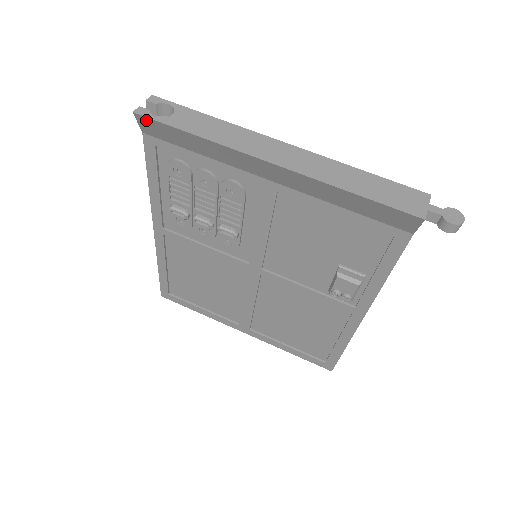
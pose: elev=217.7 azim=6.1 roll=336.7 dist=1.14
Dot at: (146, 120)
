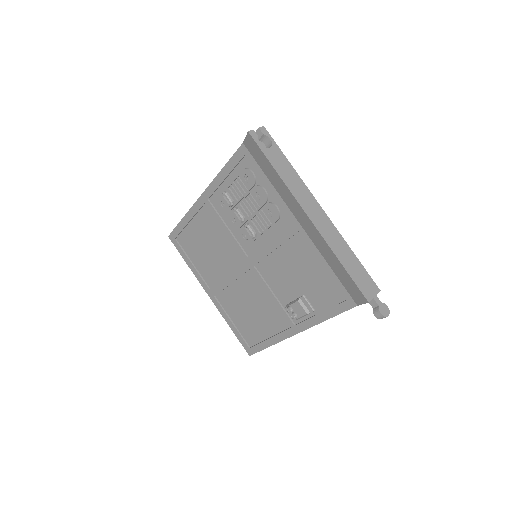
Dot at: (252, 141)
